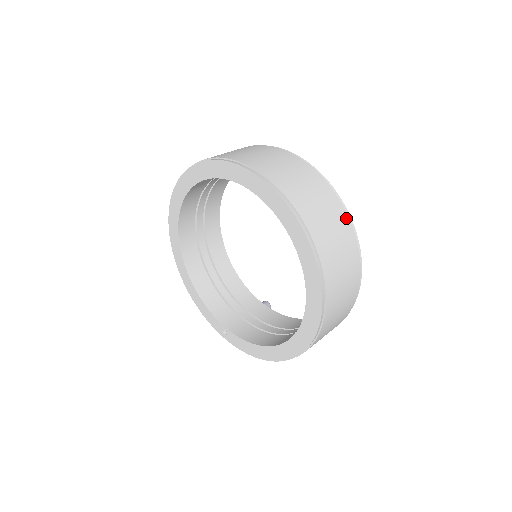
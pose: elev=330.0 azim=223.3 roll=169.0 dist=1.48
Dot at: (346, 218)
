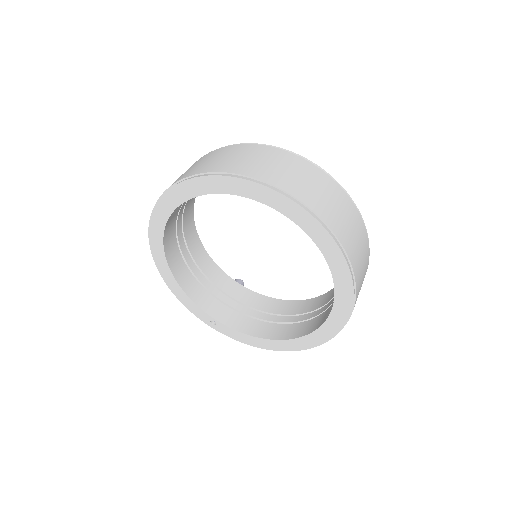
Dot at: (365, 233)
